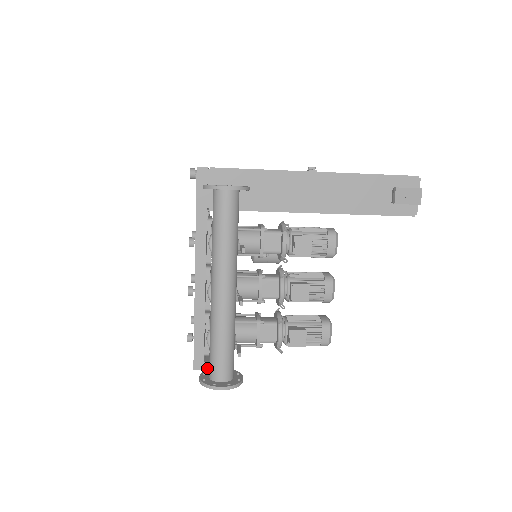
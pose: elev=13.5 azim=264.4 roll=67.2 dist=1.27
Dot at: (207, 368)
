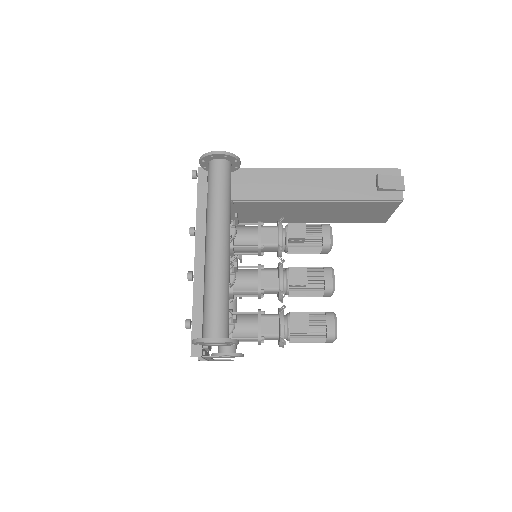
Dot at: (205, 356)
